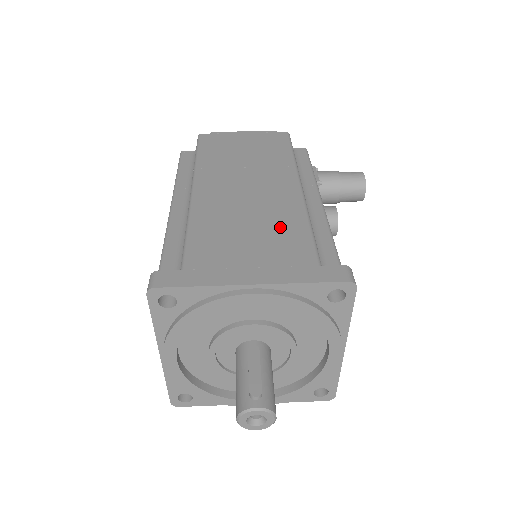
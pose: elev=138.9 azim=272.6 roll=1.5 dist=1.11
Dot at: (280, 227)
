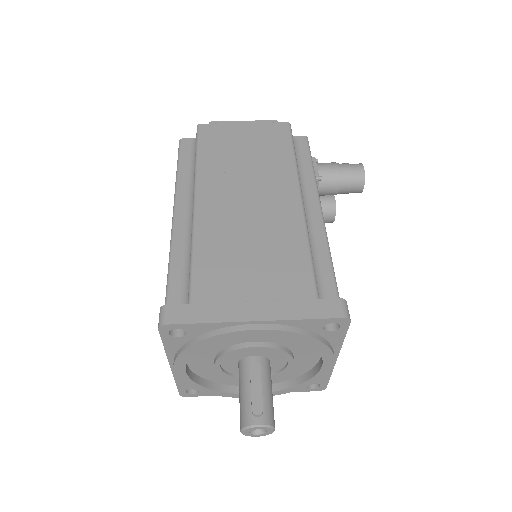
Dot at: (281, 251)
